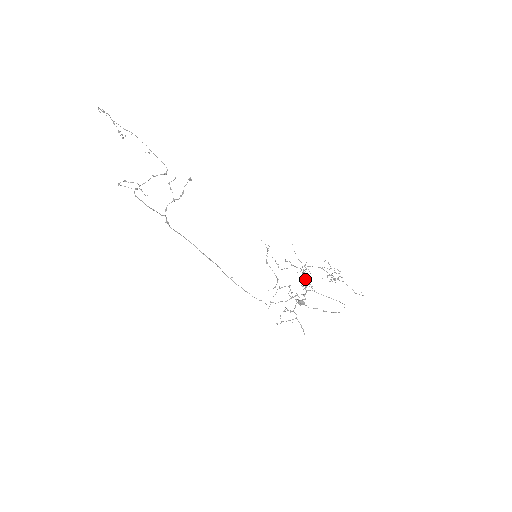
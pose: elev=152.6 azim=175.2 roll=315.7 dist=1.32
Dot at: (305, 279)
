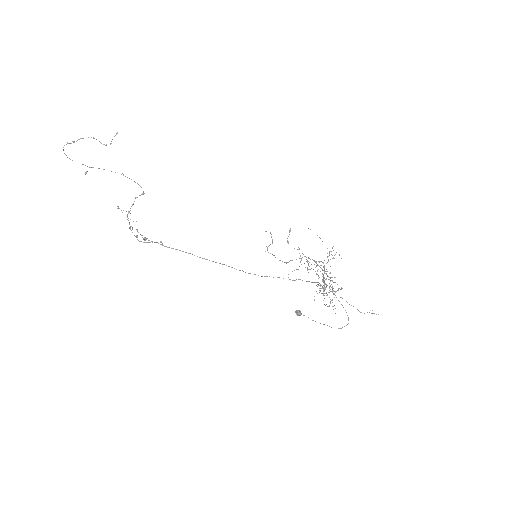
Dot at: (339, 254)
